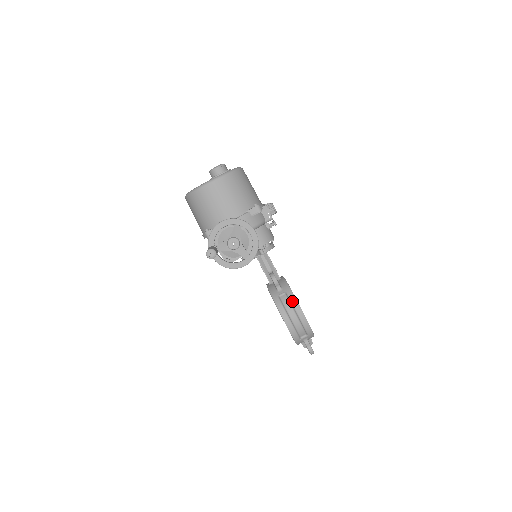
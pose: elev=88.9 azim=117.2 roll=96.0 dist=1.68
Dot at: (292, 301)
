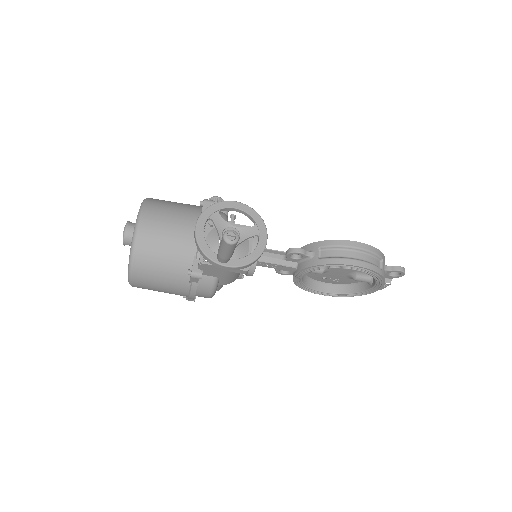
Dot at: (334, 245)
